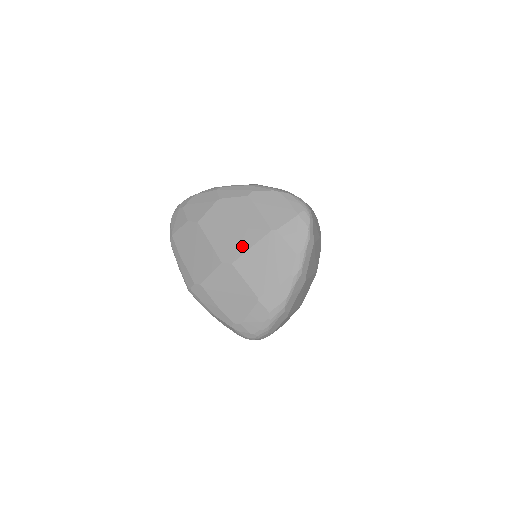
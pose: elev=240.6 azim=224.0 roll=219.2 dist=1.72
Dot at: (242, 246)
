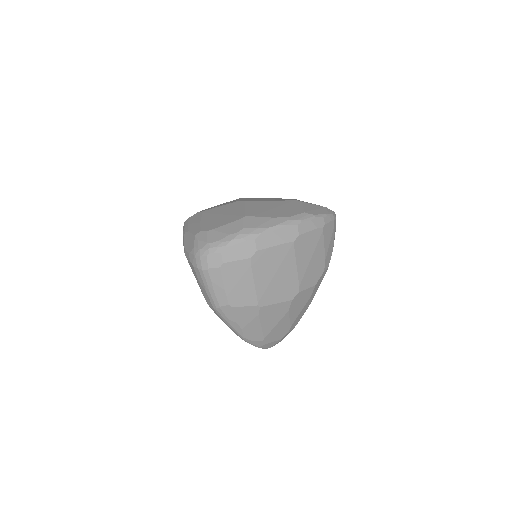
Dot at: (264, 200)
